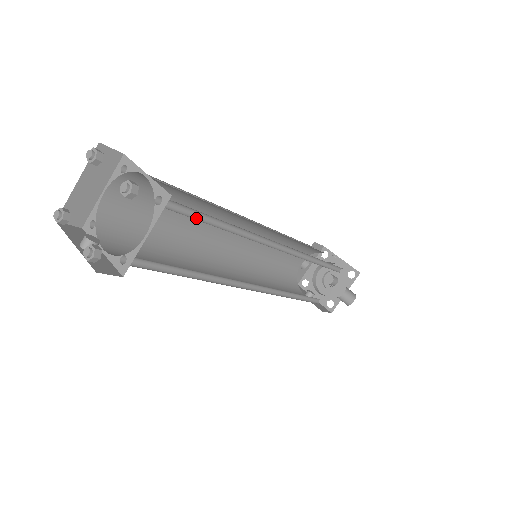
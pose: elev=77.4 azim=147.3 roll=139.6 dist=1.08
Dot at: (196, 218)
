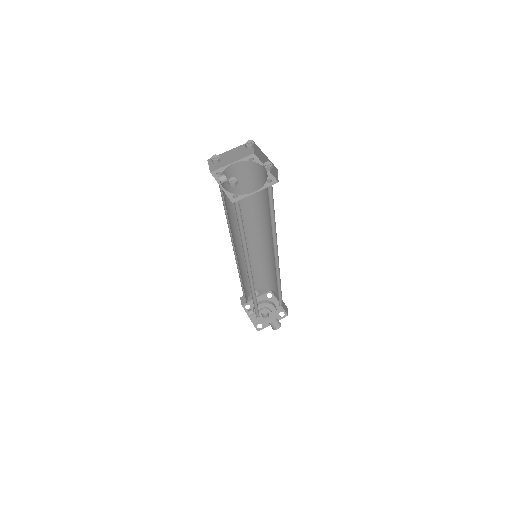
Dot at: (269, 204)
